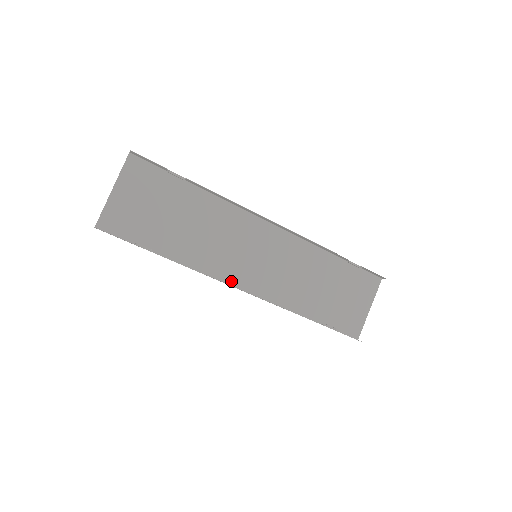
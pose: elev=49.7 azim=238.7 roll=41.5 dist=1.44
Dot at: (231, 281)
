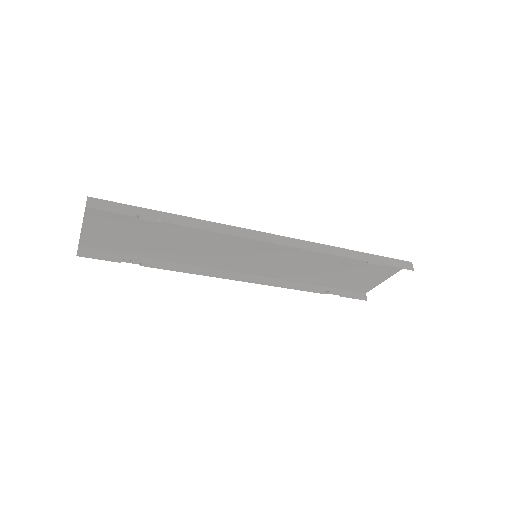
Dot at: (229, 269)
